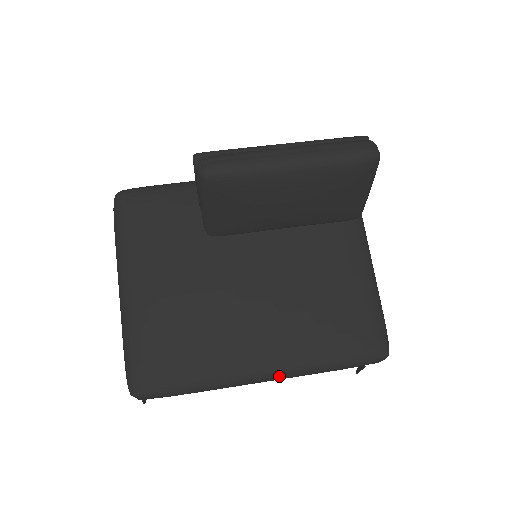
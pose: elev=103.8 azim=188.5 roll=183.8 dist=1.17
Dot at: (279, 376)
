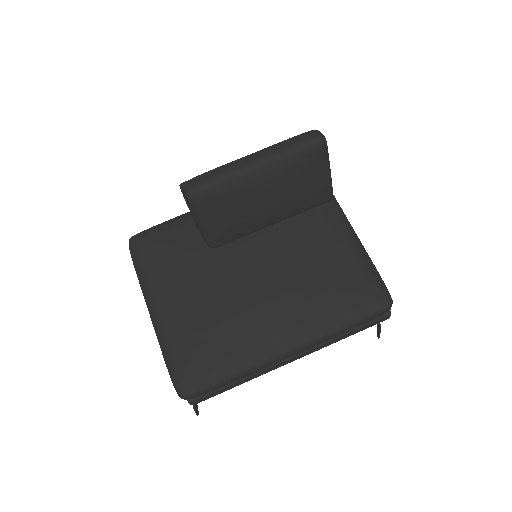
Dot at: (301, 346)
